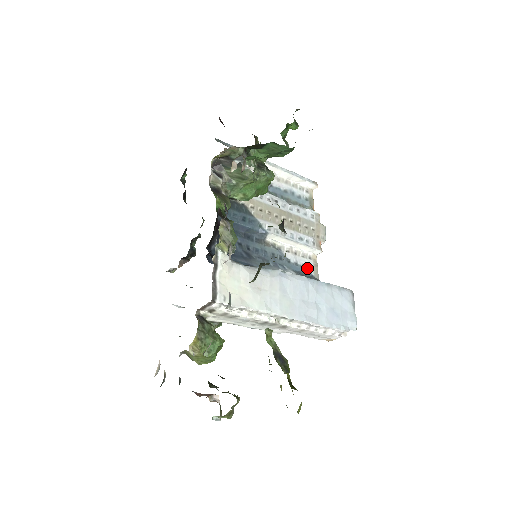
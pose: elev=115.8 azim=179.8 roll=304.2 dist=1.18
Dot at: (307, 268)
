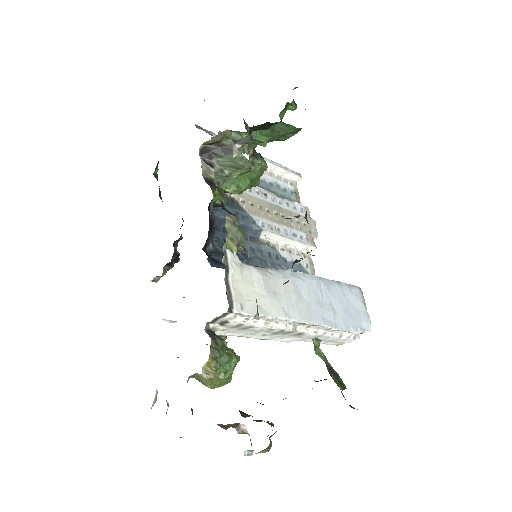
Dot at: (303, 267)
